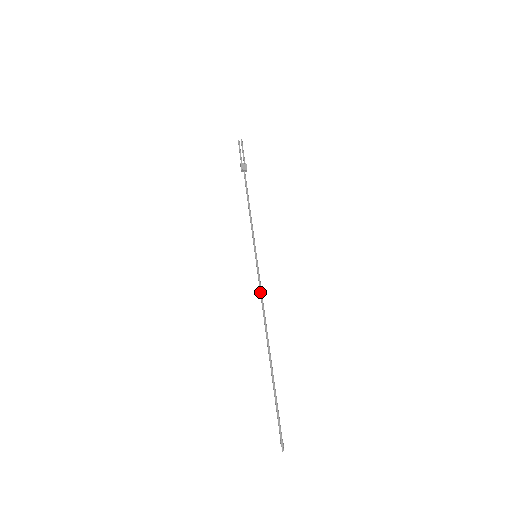
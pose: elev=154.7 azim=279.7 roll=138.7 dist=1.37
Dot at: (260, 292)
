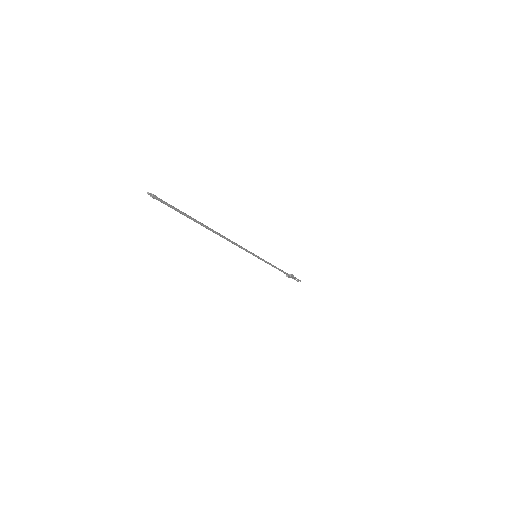
Dot at: (239, 246)
